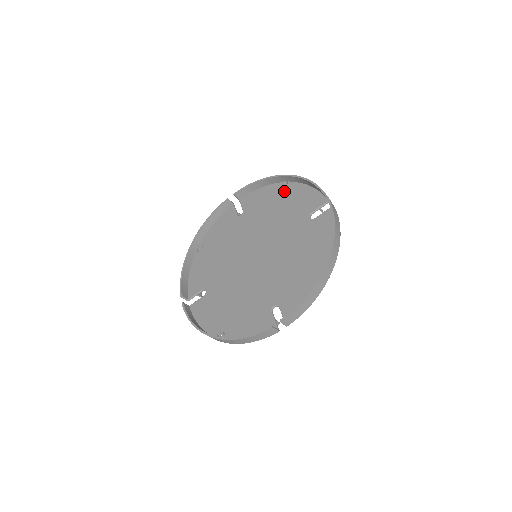
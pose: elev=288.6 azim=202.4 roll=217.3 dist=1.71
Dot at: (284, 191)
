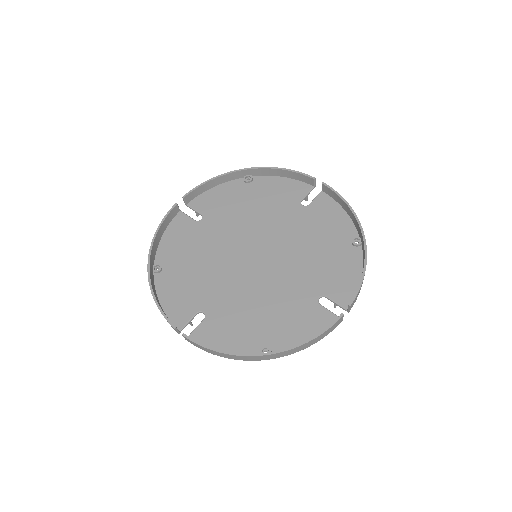
Dot at: (347, 244)
